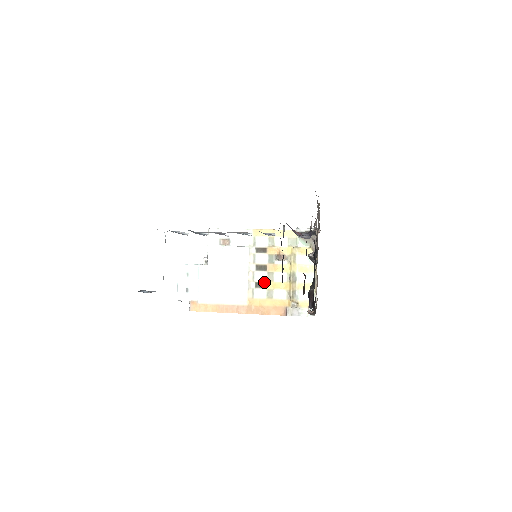
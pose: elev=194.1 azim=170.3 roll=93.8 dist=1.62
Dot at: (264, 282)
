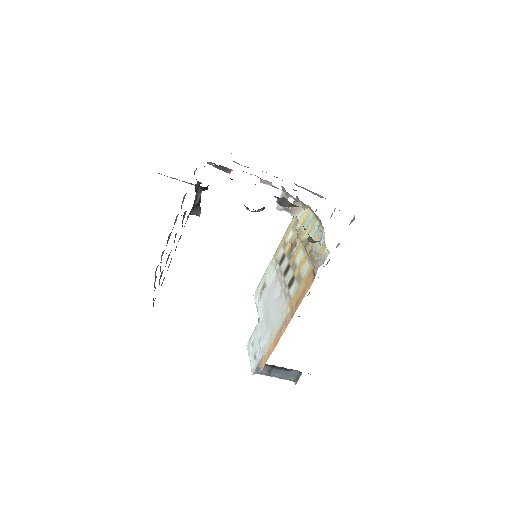
Dot at: (292, 277)
